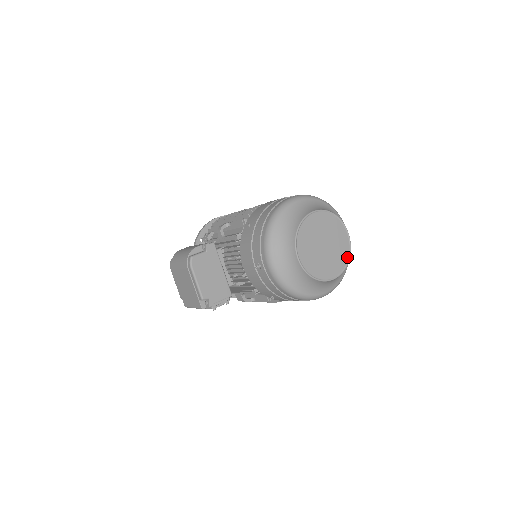
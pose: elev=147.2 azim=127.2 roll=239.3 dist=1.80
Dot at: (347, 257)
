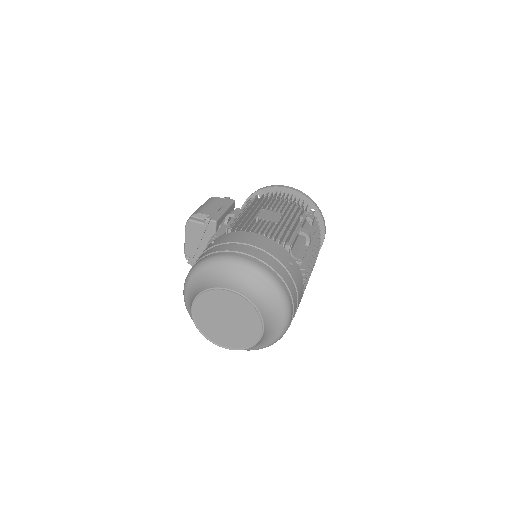
Dot at: (249, 344)
